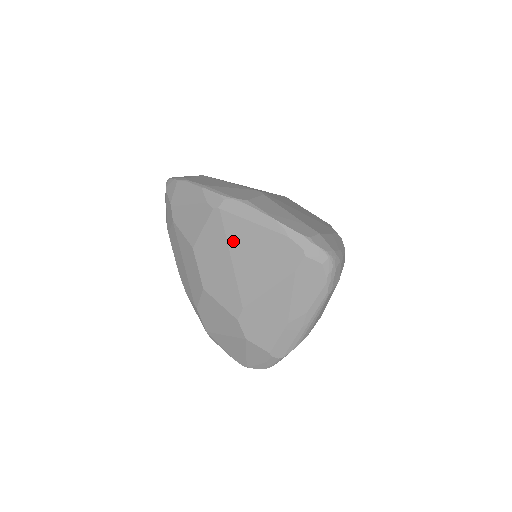
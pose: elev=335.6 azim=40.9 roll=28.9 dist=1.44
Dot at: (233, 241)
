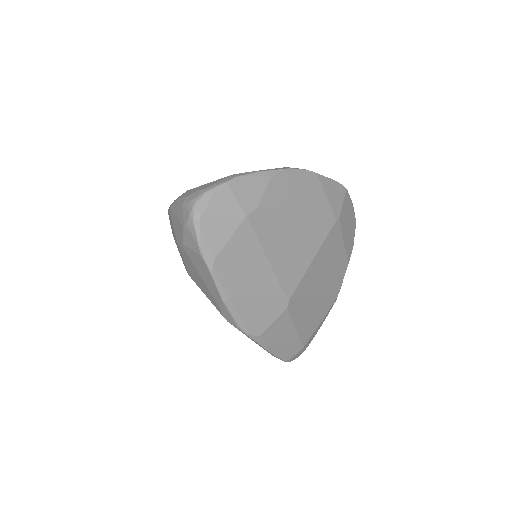
Dot at: occluded
